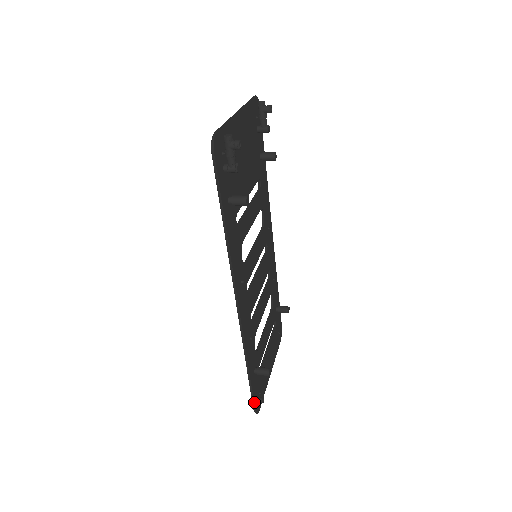
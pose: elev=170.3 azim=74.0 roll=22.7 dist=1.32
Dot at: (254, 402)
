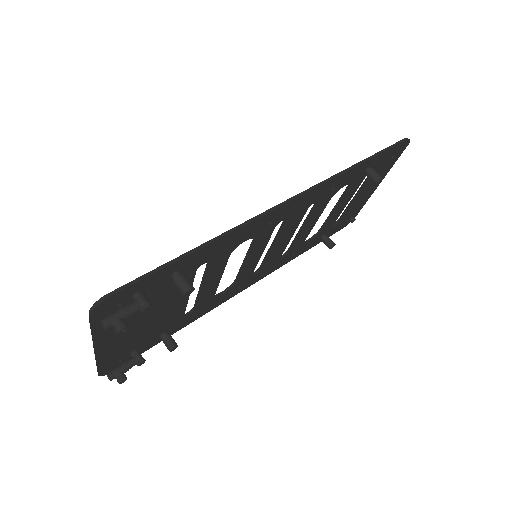
Dot at: occluded
